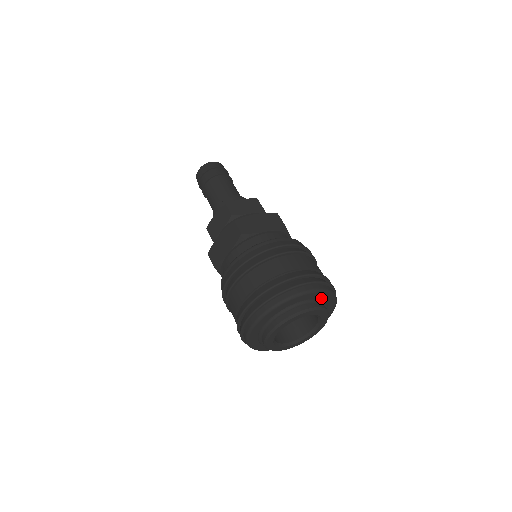
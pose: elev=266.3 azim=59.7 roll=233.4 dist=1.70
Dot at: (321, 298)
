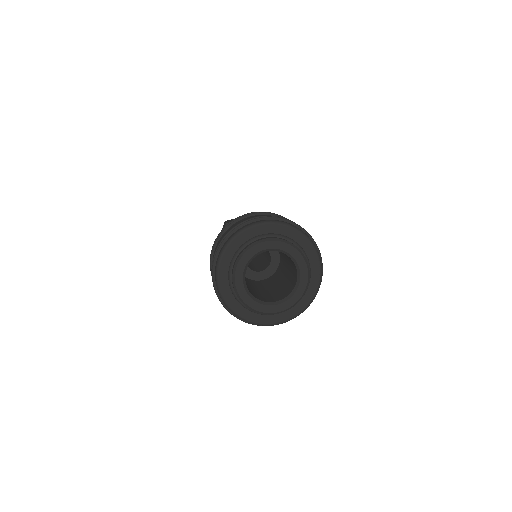
Dot at: (287, 235)
